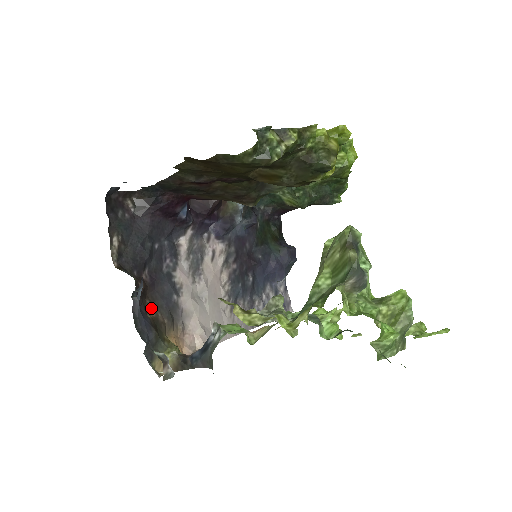
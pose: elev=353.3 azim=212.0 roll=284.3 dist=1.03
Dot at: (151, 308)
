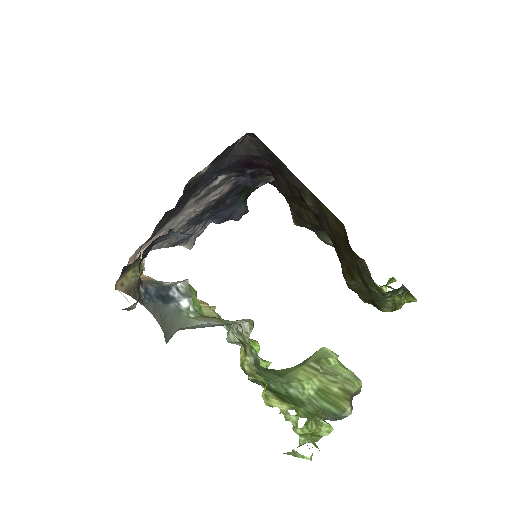
Dot at: (158, 225)
